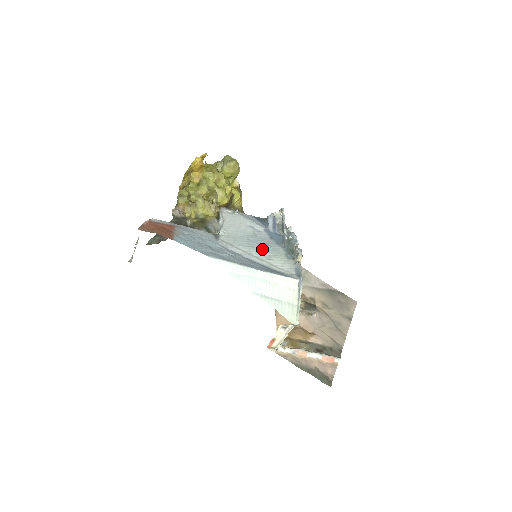
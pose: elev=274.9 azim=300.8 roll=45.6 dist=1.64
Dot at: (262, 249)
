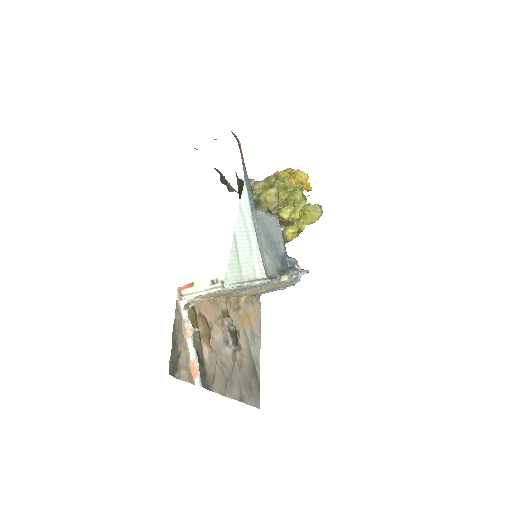
Dot at: (270, 246)
